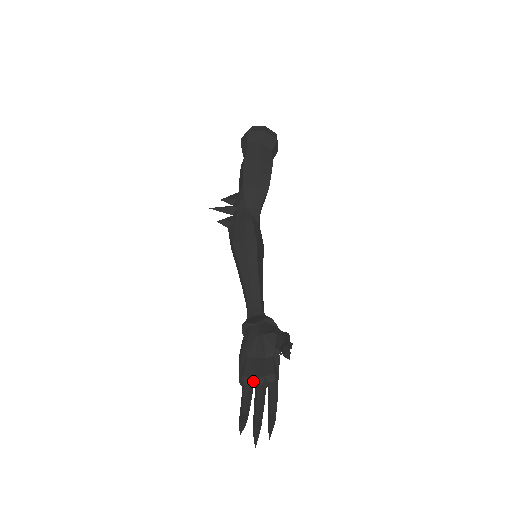
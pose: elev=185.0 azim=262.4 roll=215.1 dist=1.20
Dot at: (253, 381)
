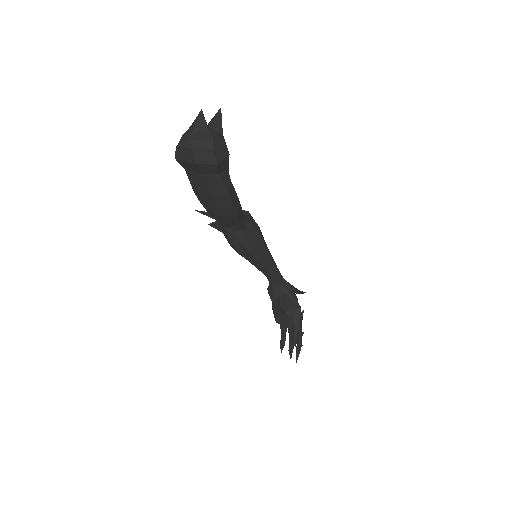
Dot at: occluded
